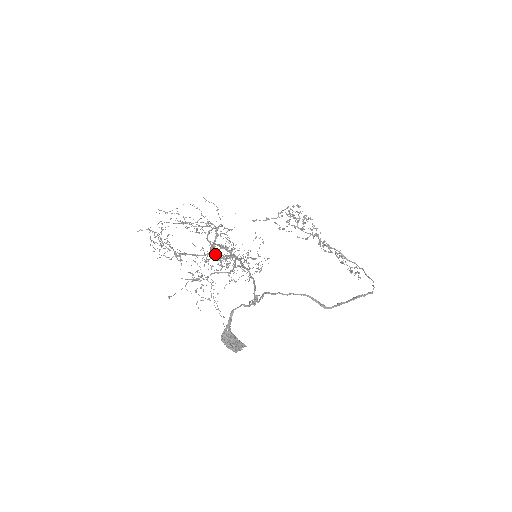
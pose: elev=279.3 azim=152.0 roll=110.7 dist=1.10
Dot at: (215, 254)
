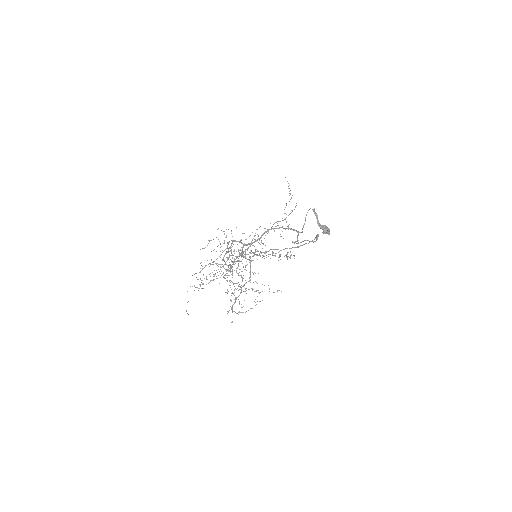
Dot at: (255, 240)
